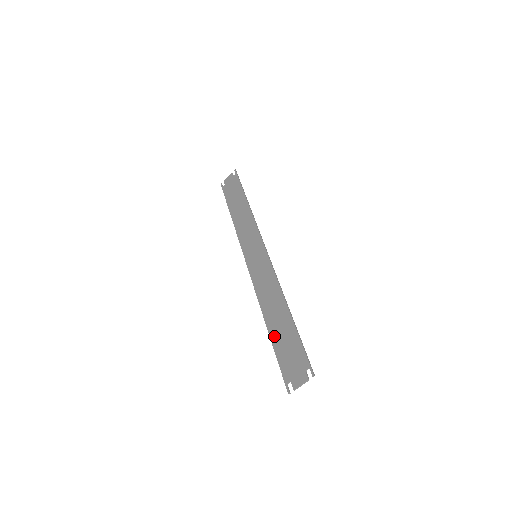
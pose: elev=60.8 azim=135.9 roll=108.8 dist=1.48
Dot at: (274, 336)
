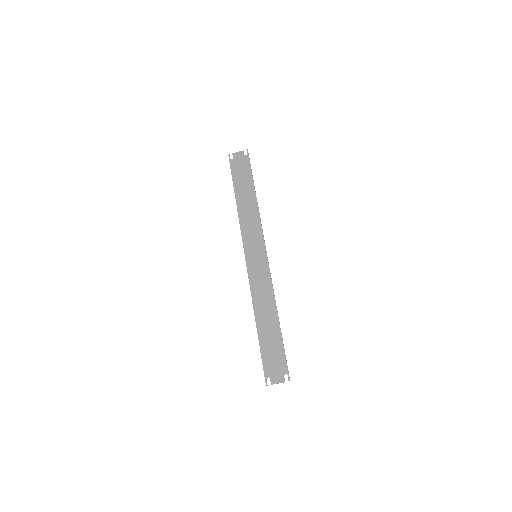
Dot at: (262, 336)
